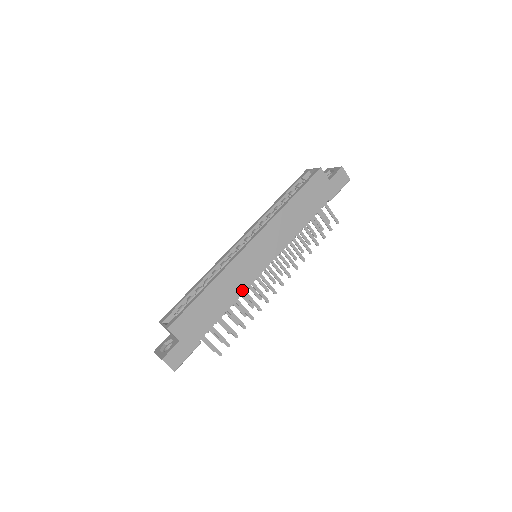
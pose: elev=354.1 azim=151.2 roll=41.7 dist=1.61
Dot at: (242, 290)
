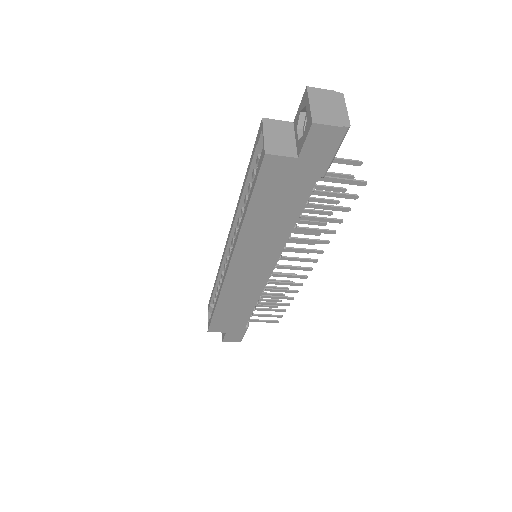
Dot at: (257, 296)
